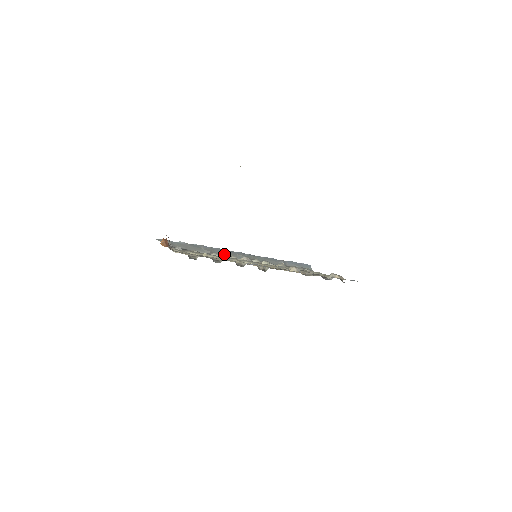
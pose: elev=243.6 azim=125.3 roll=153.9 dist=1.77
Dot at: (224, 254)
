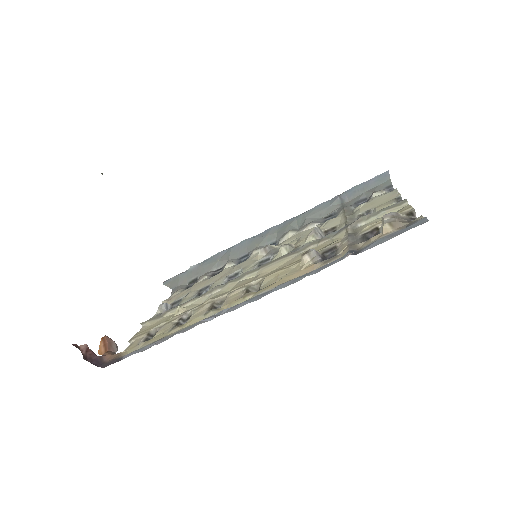
Dot at: (247, 250)
